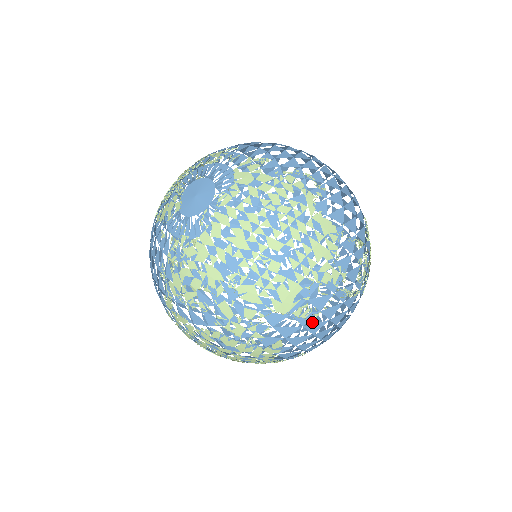
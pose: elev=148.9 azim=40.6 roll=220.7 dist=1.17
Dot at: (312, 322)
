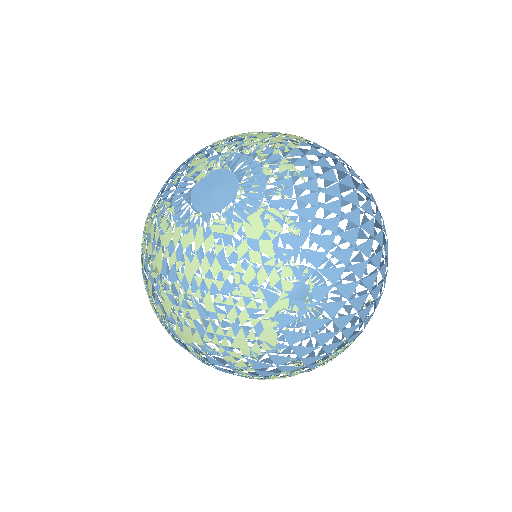
Dot at: occluded
